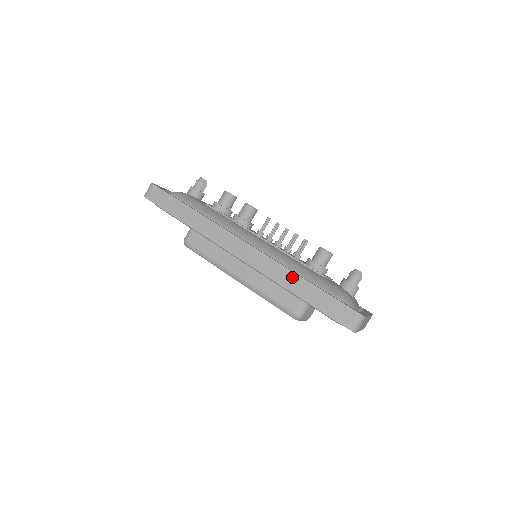
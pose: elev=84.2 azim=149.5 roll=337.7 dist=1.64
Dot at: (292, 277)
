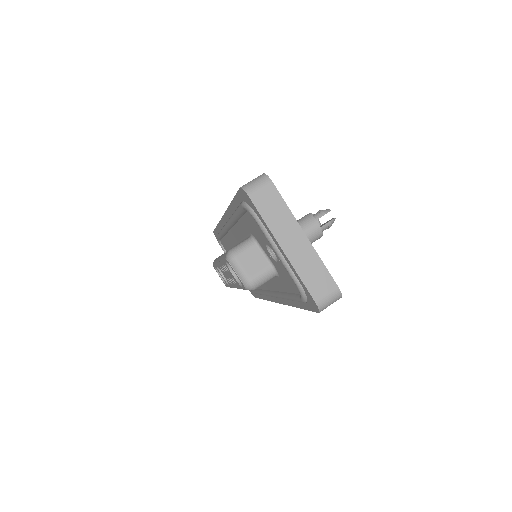
Dot at: occluded
